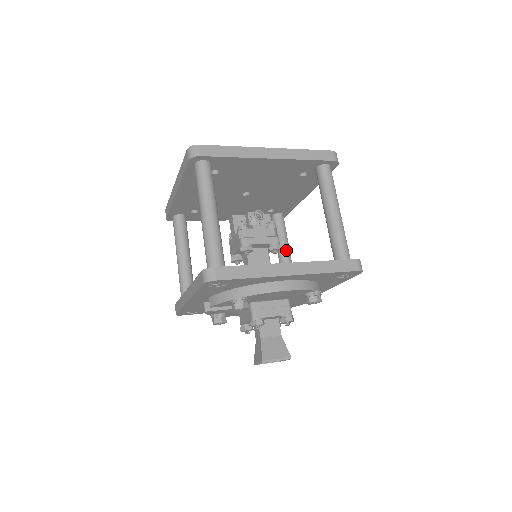
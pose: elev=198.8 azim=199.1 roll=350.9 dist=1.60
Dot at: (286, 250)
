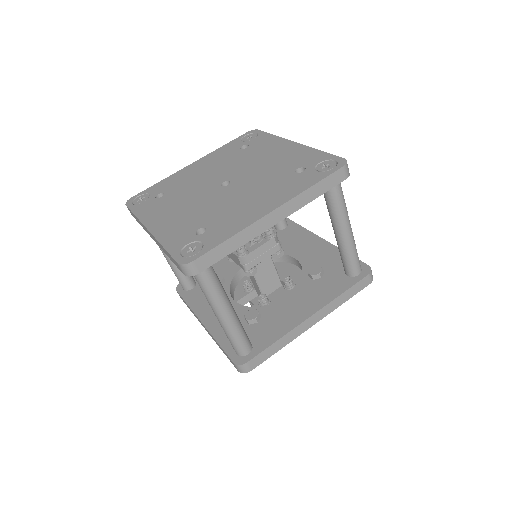
Dot at: occluded
